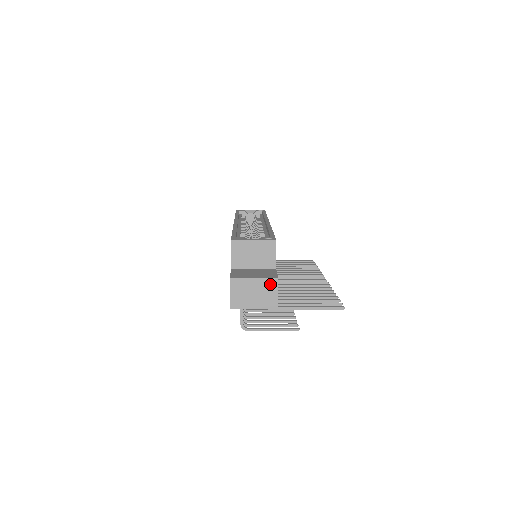
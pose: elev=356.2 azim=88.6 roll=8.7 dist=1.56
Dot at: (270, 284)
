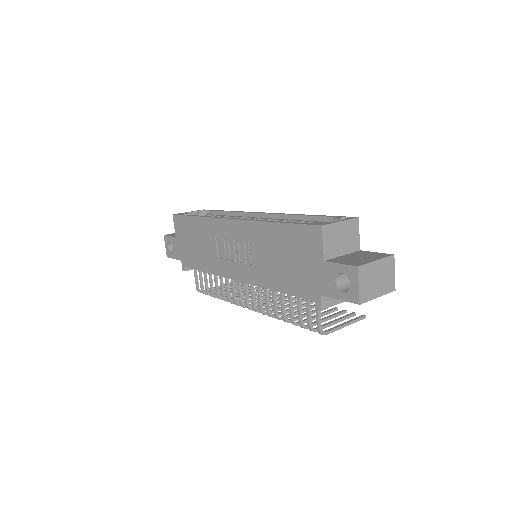
Dot at: (389, 264)
